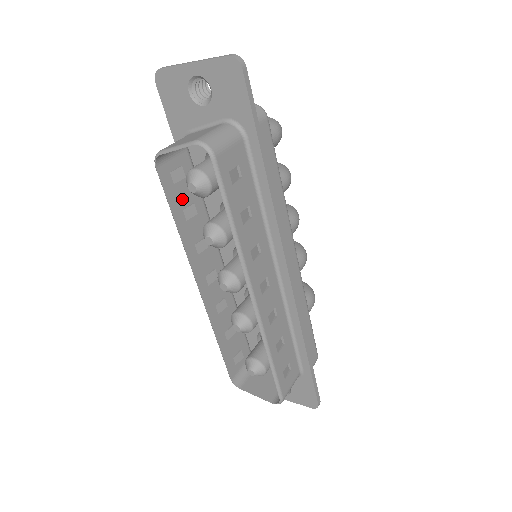
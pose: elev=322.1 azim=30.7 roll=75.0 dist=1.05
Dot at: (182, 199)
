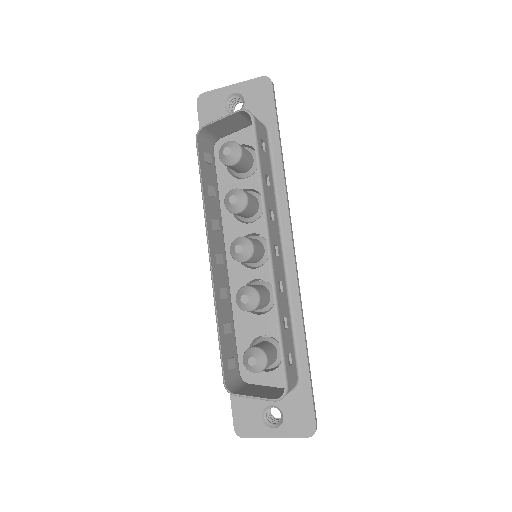
Dot at: (208, 177)
